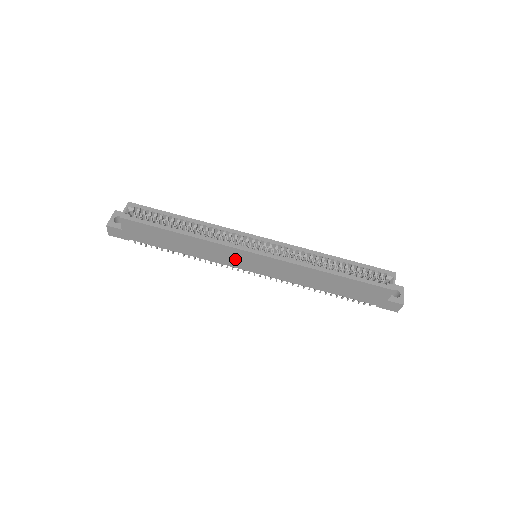
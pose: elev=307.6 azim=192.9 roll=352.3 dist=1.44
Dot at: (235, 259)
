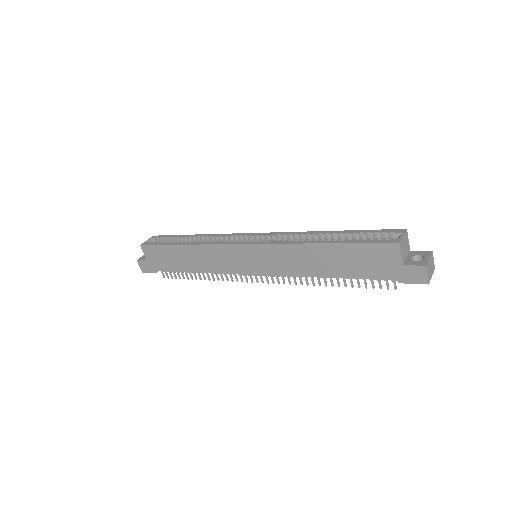
Dot at: (233, 261)
